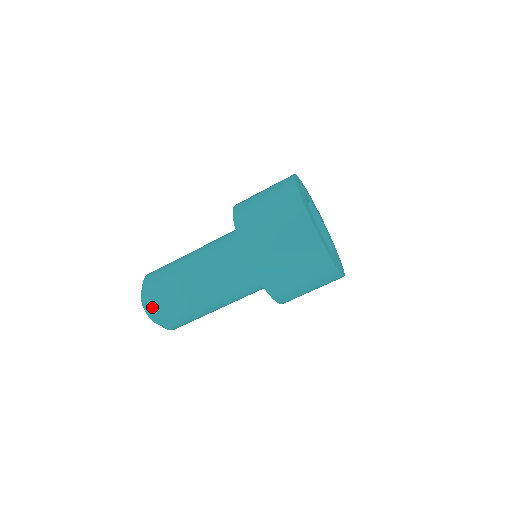
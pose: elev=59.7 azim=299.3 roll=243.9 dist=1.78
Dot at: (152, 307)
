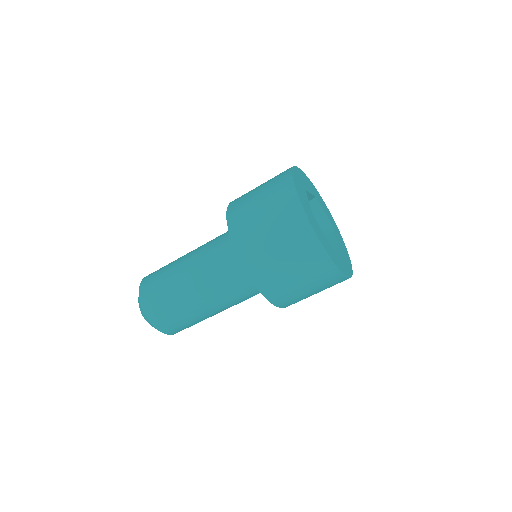
Dot at: (146, 308)
